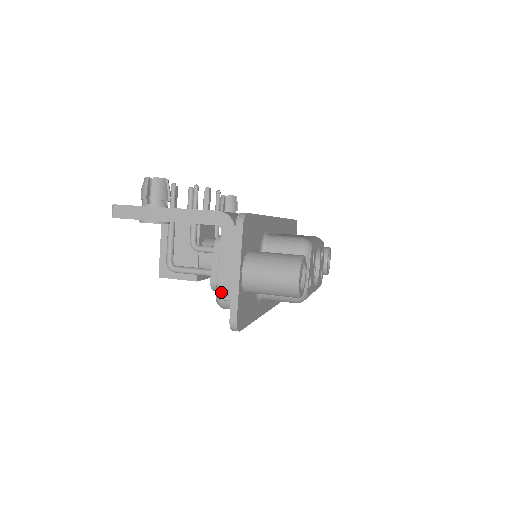
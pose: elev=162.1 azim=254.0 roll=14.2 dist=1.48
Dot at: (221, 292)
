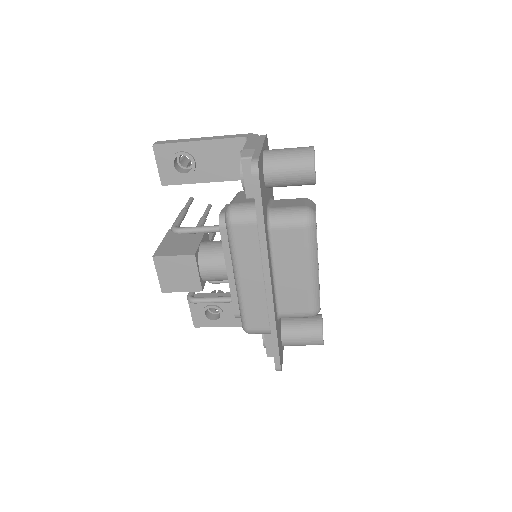
Dot at: (244, 154)
